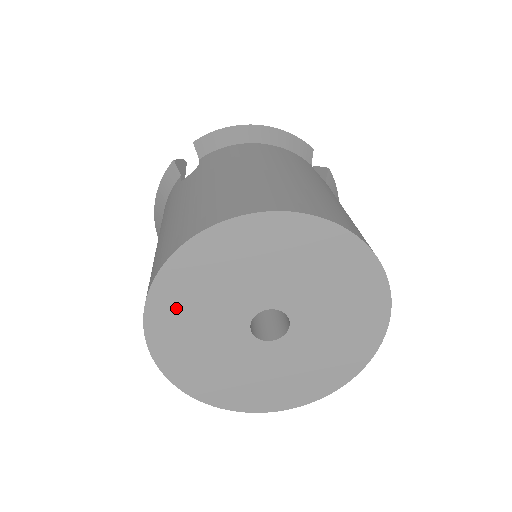
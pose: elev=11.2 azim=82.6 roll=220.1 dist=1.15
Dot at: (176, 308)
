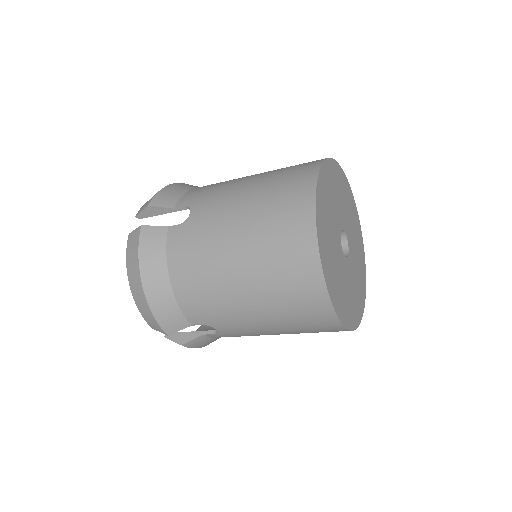
Dot at: (325, 242)
